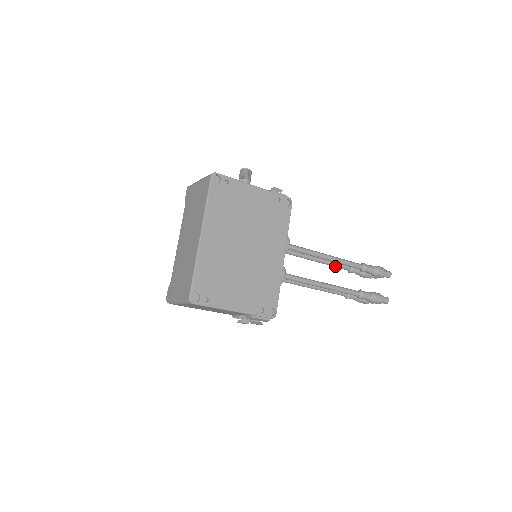
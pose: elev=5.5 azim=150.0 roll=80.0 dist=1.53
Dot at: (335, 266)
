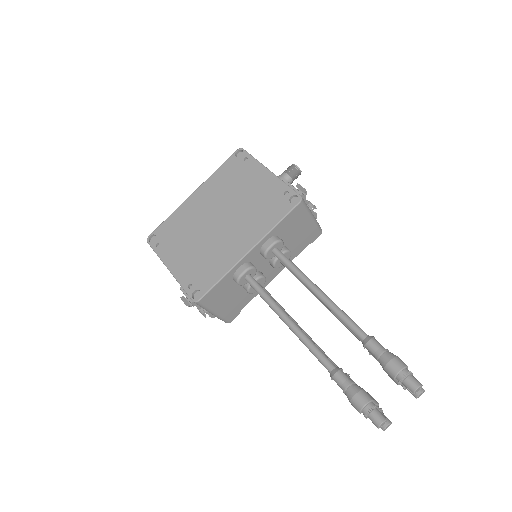
Dot at: occluded
